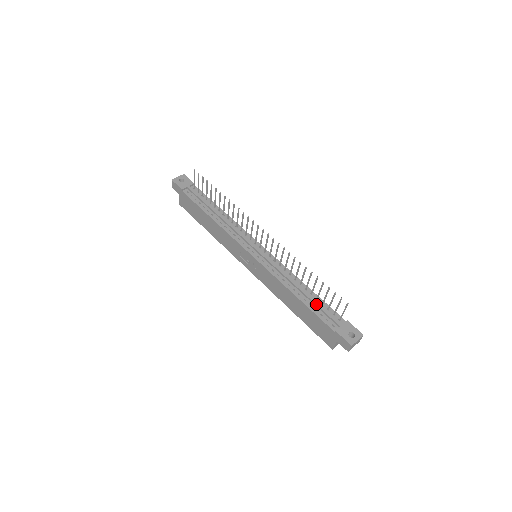
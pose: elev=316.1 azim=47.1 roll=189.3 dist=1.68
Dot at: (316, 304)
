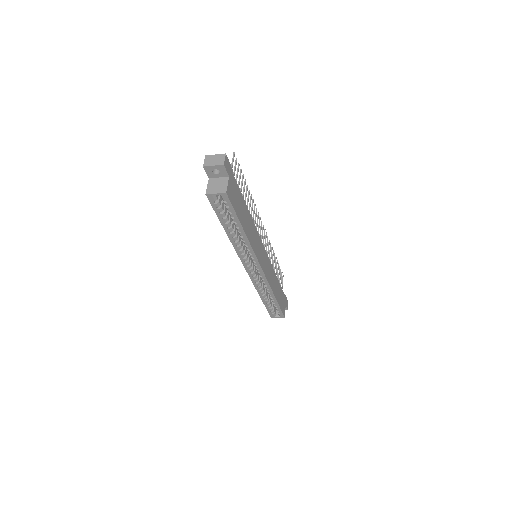
Dot at: occluded
